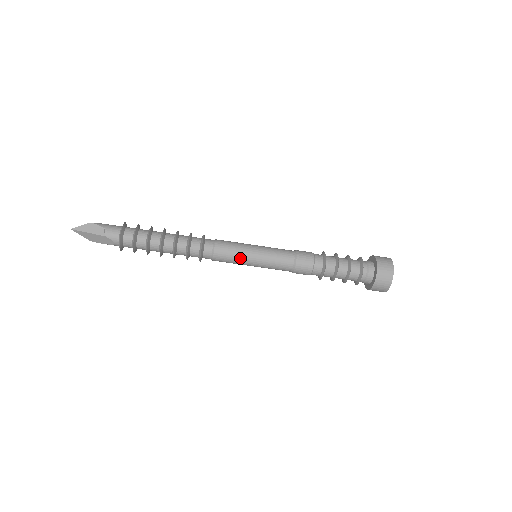
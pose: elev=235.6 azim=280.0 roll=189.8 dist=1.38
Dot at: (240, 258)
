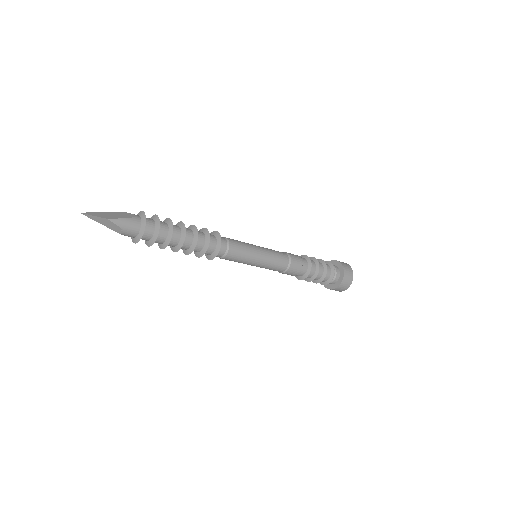
Dot at: occluded
